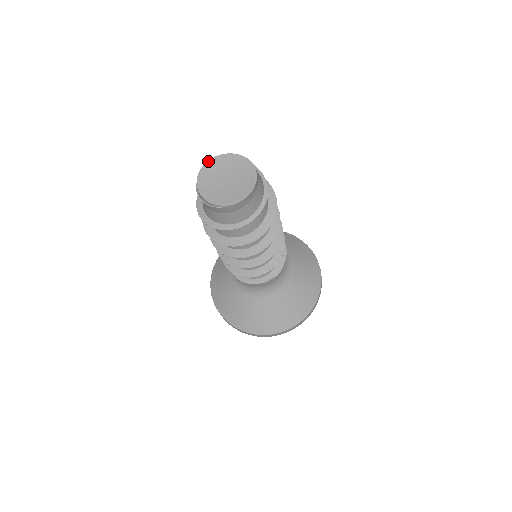
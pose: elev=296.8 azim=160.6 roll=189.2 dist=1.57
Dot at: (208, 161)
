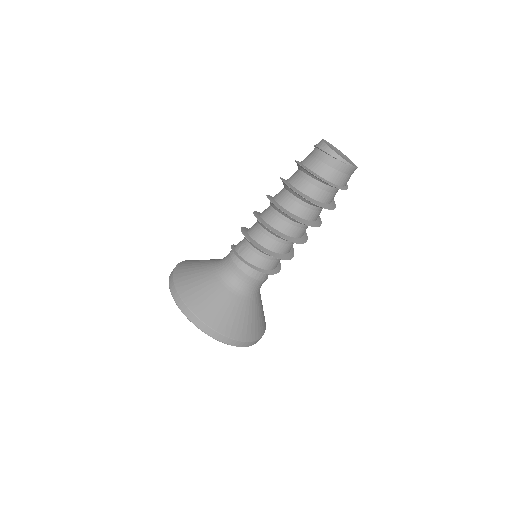
Dot at: (323, 139)
